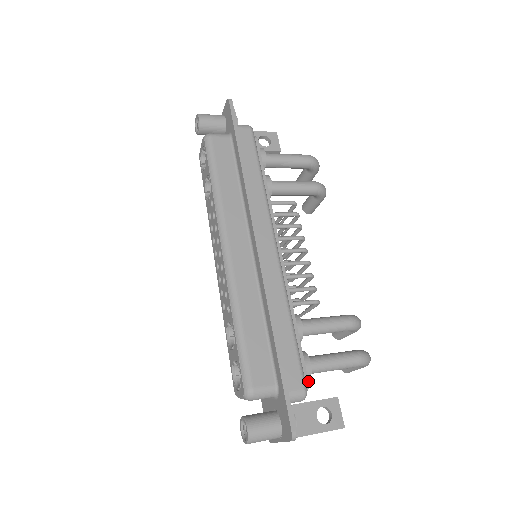
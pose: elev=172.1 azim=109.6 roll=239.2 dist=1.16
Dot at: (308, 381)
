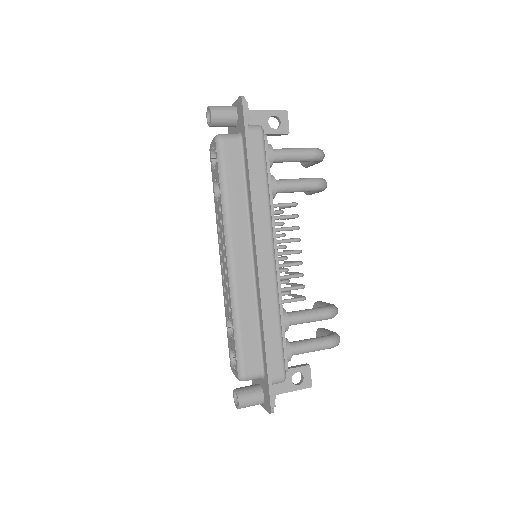
Dot at: occluded
